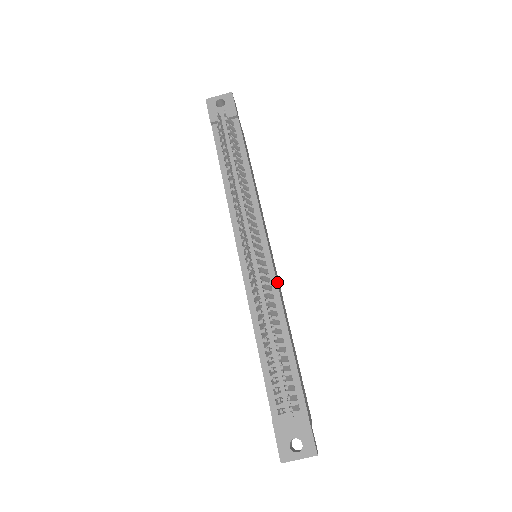
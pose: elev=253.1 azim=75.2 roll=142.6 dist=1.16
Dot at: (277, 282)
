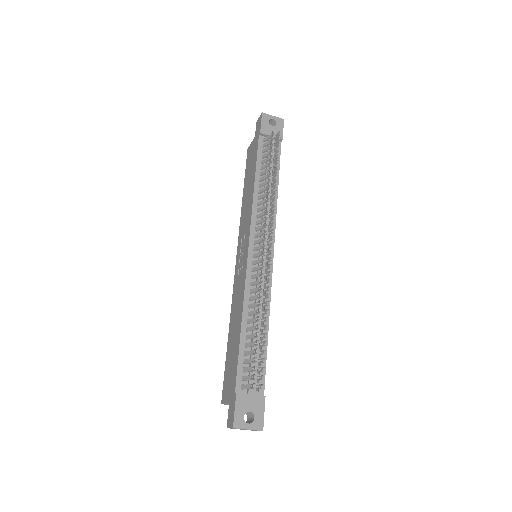
Dot at: (269, 284)
